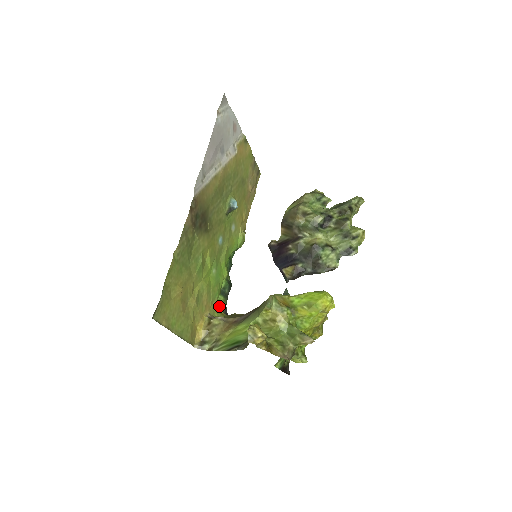
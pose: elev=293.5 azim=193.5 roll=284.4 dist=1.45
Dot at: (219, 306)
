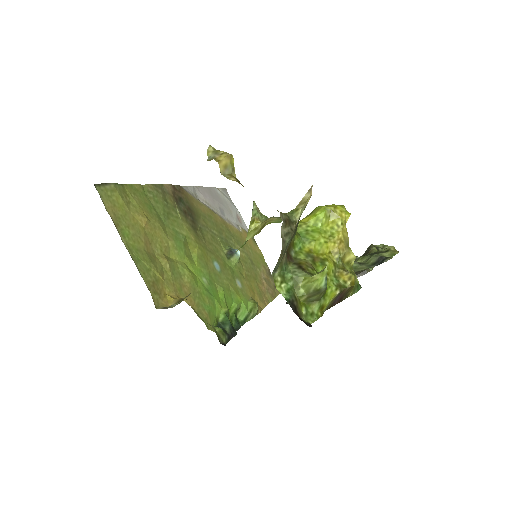
Dot at: (212, 328)
